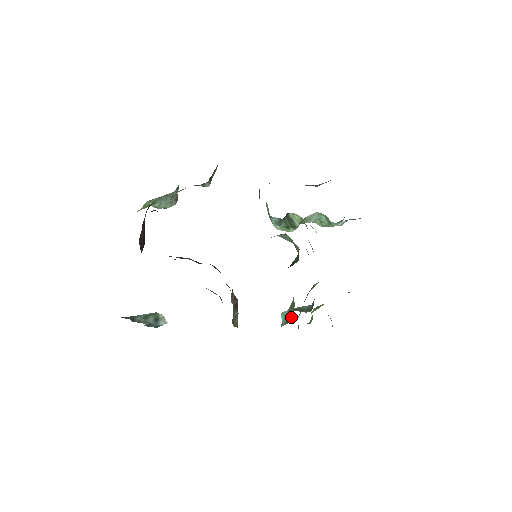
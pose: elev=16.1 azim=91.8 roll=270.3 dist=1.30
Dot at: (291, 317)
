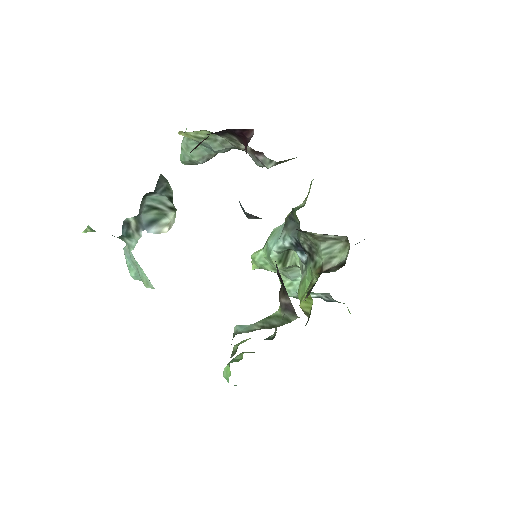
Dot at: (272, 325)
